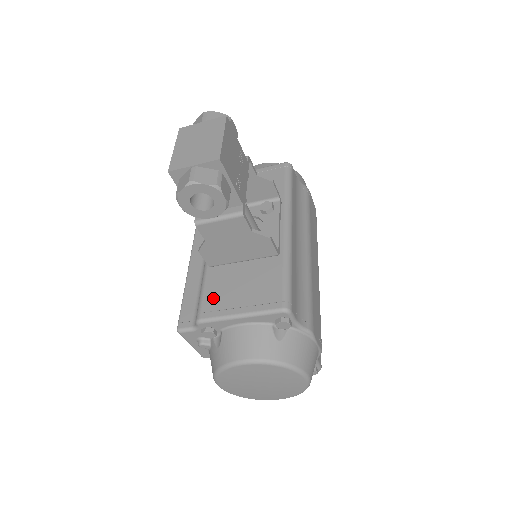
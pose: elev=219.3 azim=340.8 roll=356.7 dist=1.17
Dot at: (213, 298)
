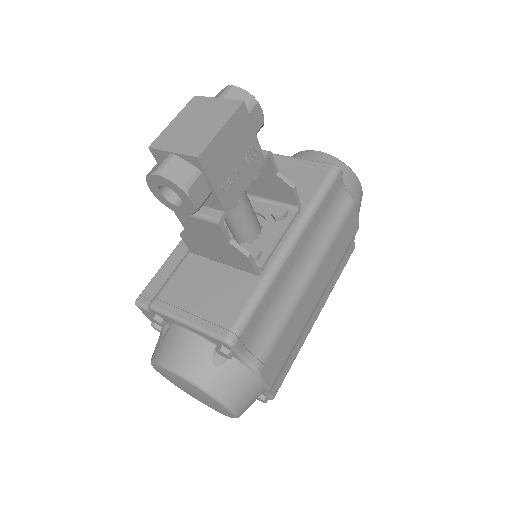
Dot at: (175, 289)
